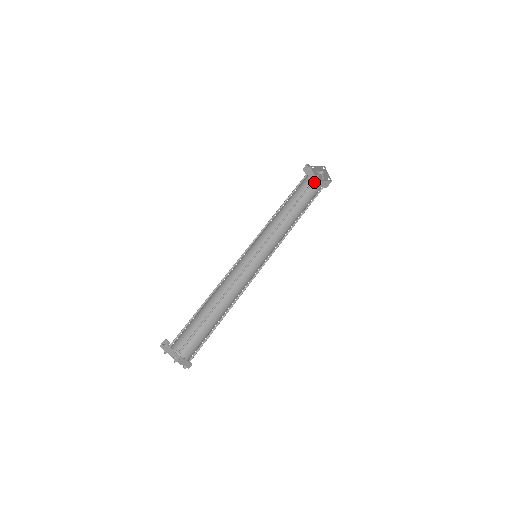
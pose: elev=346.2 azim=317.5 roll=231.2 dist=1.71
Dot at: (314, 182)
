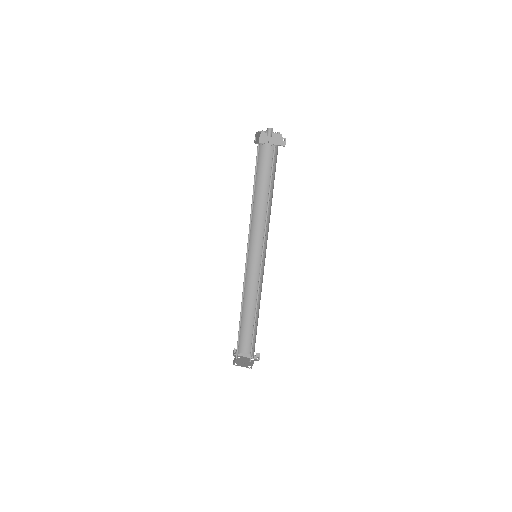
Dot at: (280, 139)
